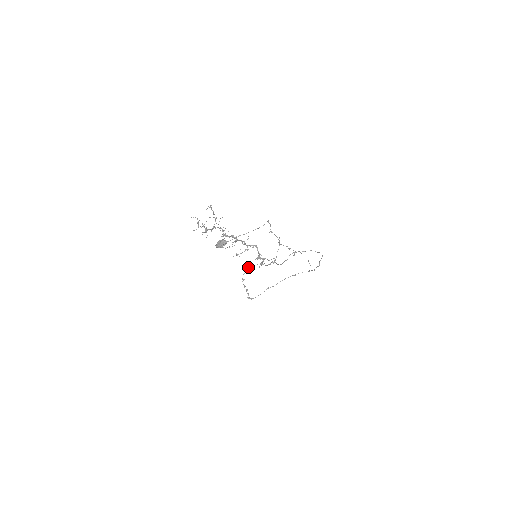
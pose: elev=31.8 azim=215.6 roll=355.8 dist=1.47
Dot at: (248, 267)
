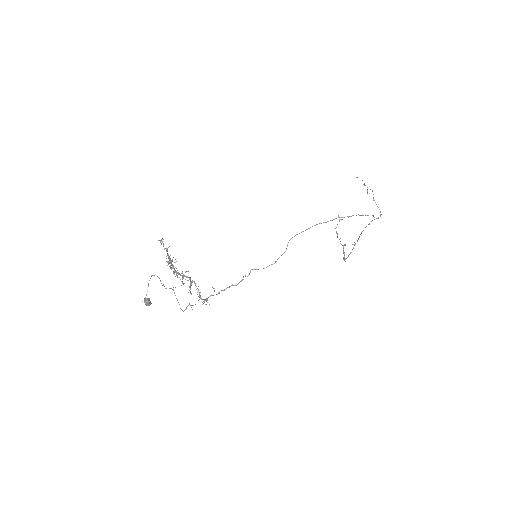
Dot at: occluded
